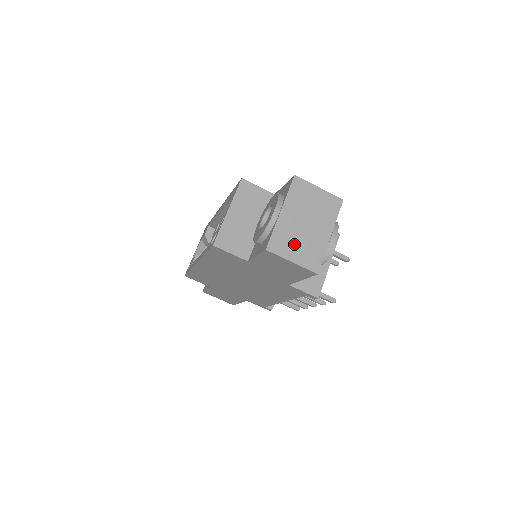
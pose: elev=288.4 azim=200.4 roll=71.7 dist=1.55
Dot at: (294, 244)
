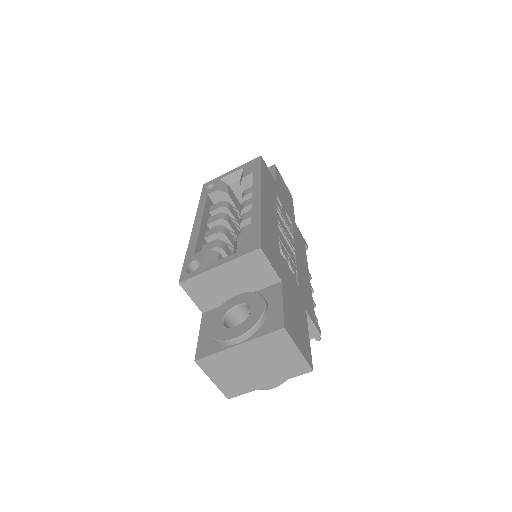
Dot at: (227, 372)
